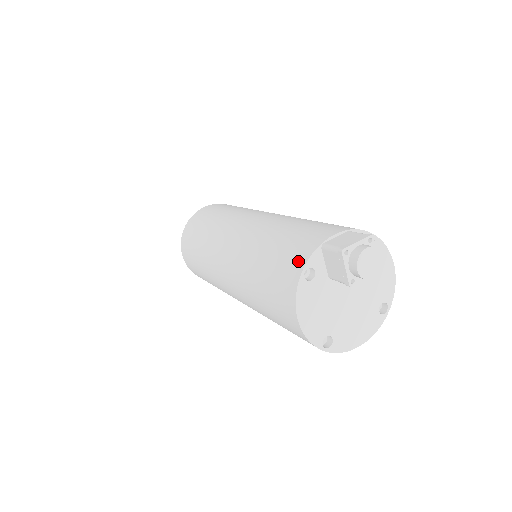
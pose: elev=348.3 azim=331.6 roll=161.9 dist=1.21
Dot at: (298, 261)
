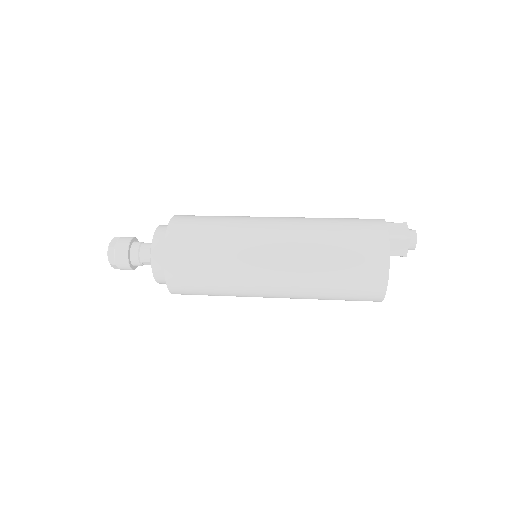
Dot at: (381, 252)
